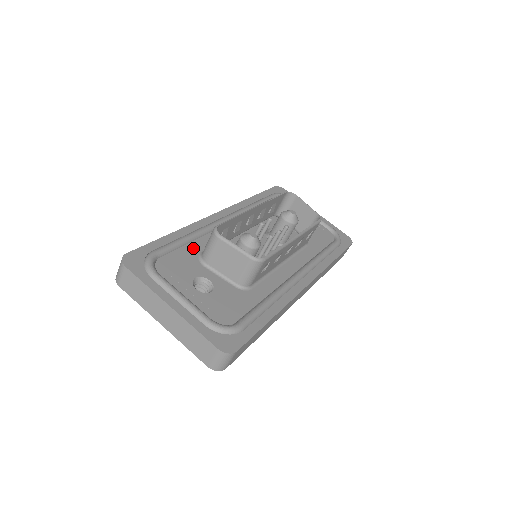
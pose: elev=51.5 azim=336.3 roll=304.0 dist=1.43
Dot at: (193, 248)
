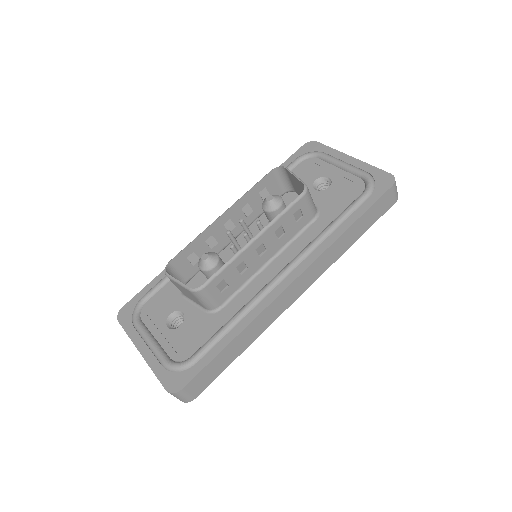
Dot at: occluded
